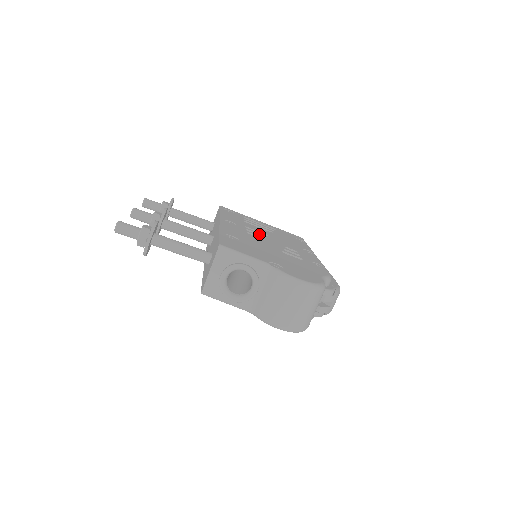
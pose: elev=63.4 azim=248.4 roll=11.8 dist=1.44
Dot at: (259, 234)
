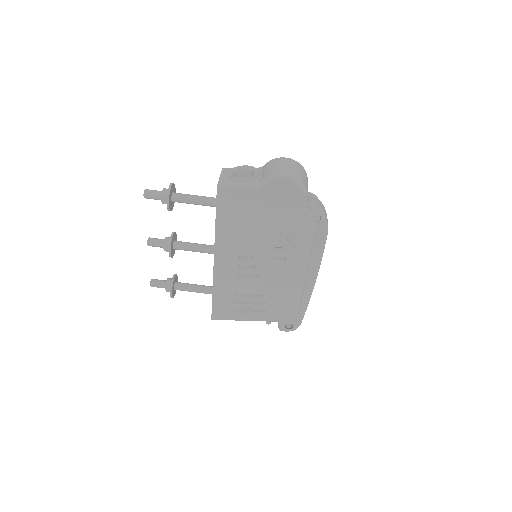
Dot at: occluded
